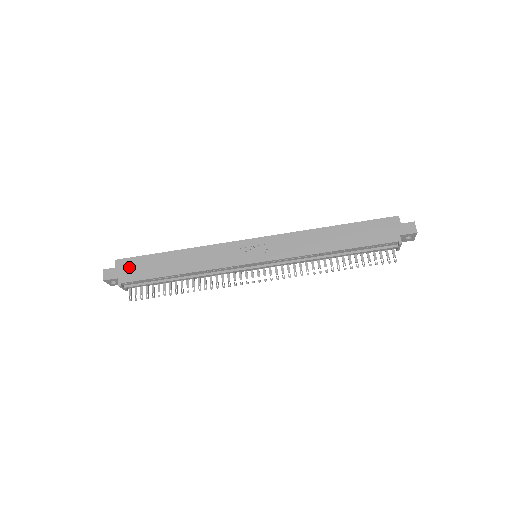
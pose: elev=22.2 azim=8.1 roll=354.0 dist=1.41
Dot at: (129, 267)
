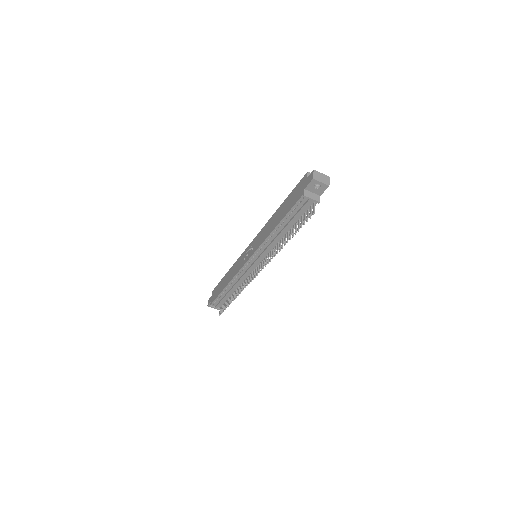
Dot at: (214, 293)
